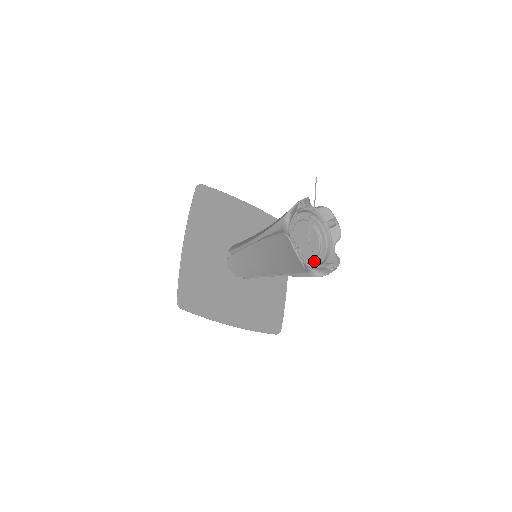
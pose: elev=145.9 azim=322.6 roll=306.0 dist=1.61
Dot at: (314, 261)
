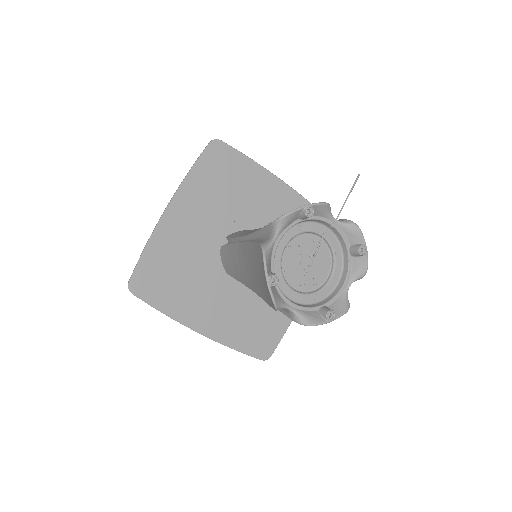
Dot at: (306, 297)
